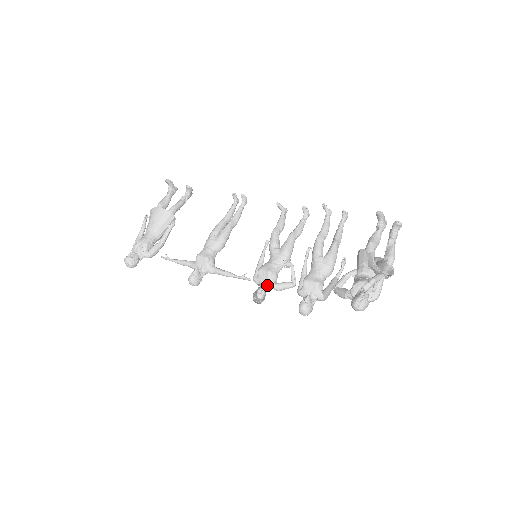
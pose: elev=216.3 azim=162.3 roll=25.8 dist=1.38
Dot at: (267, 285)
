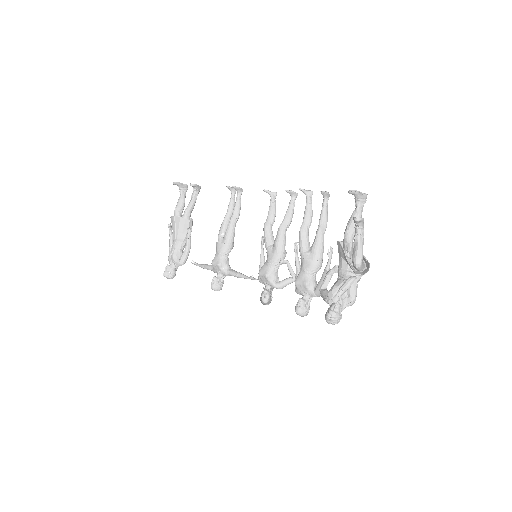
Dot at: (270, 286)
